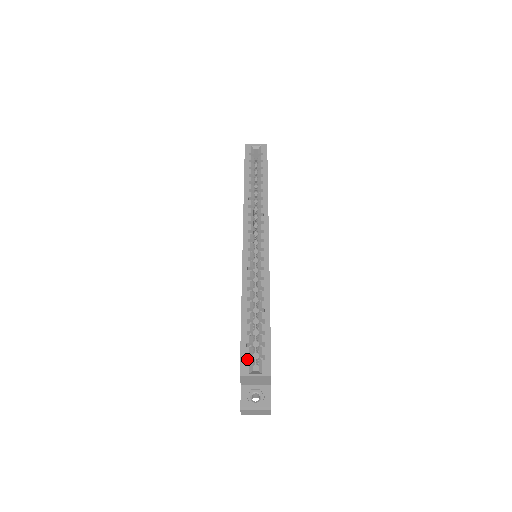
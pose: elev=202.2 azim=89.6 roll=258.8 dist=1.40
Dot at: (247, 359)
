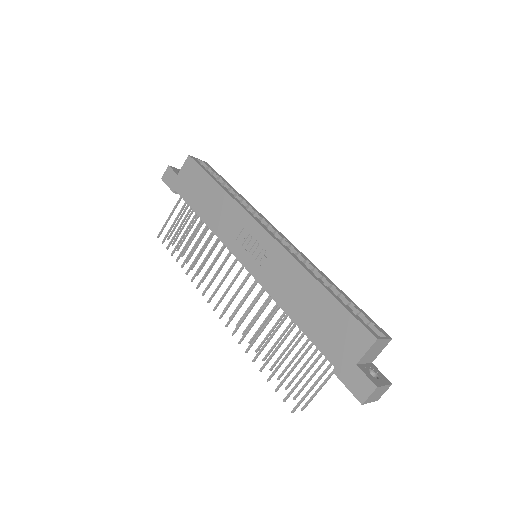
Dot at: (353, 332)
